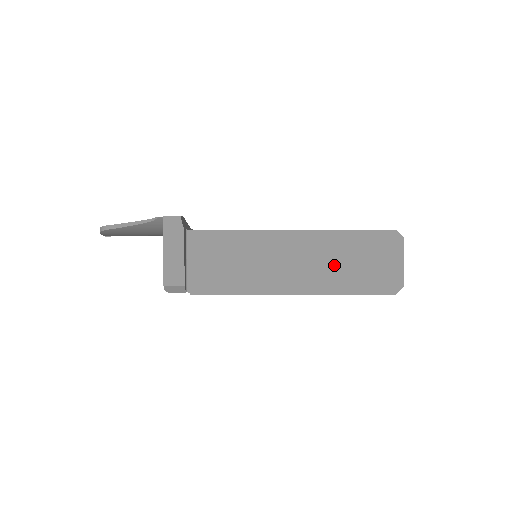
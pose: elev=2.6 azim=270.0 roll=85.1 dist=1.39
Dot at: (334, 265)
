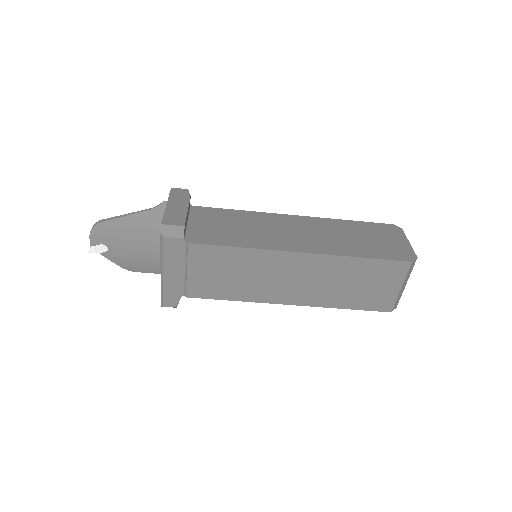
Dot at: (341, 238)
